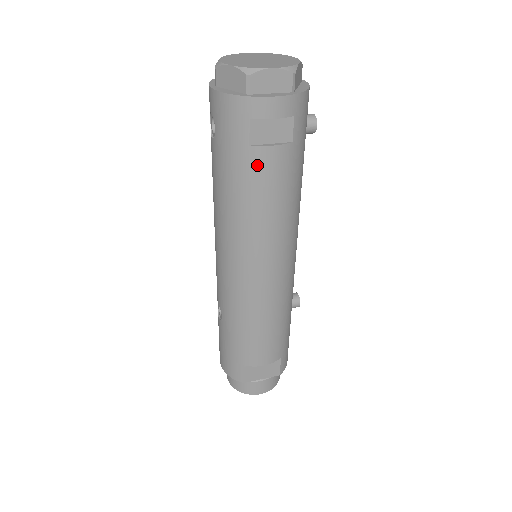
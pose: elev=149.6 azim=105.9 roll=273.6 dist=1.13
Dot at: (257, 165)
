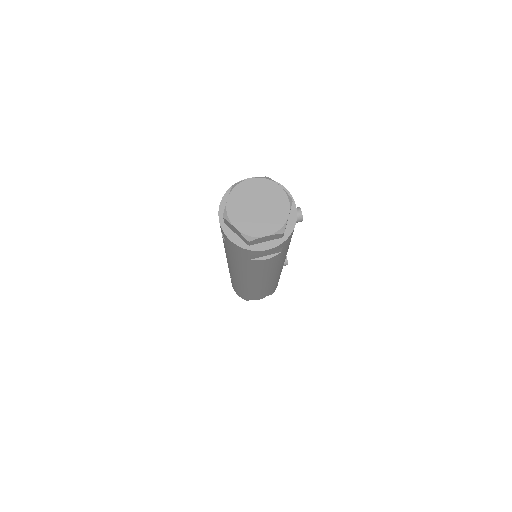
Dot at: (255, 264)
